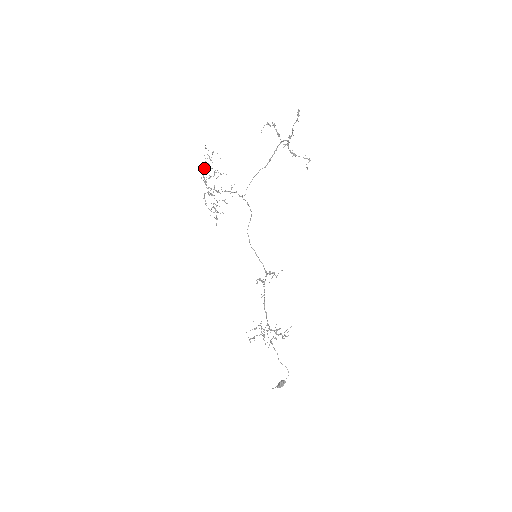
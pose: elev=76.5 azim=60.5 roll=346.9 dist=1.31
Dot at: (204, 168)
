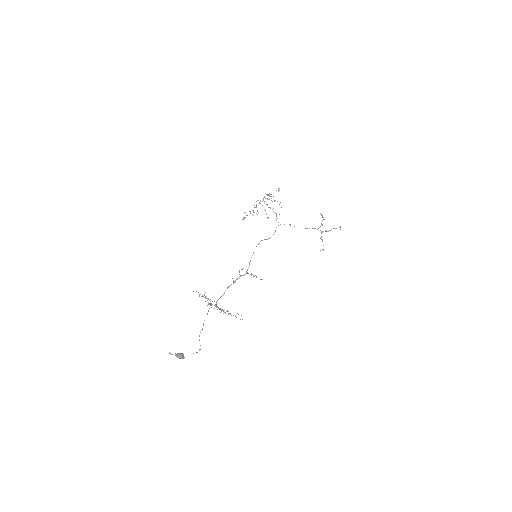
Dot at: (269, 193)
